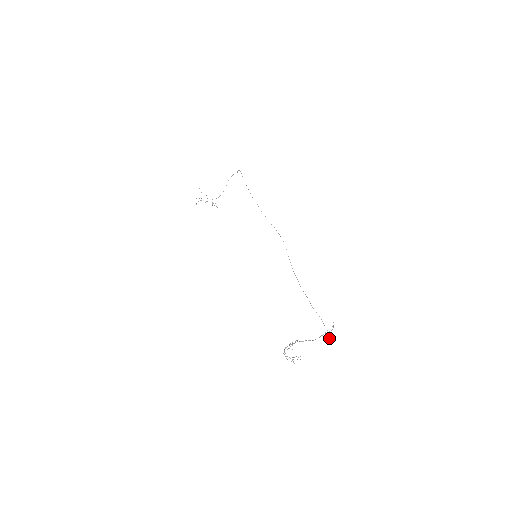
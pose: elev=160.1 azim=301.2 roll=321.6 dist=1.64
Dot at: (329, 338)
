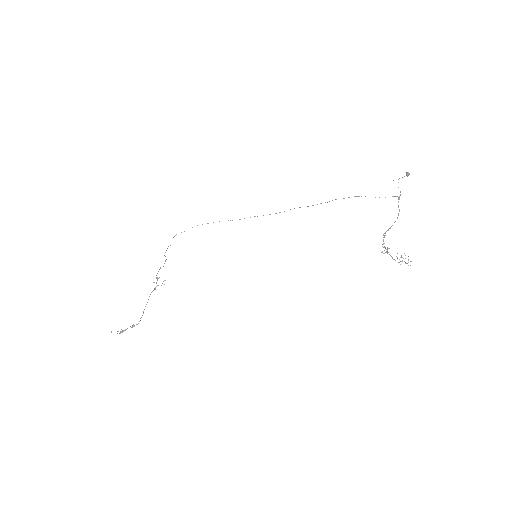
Dot at: (408, 172)
